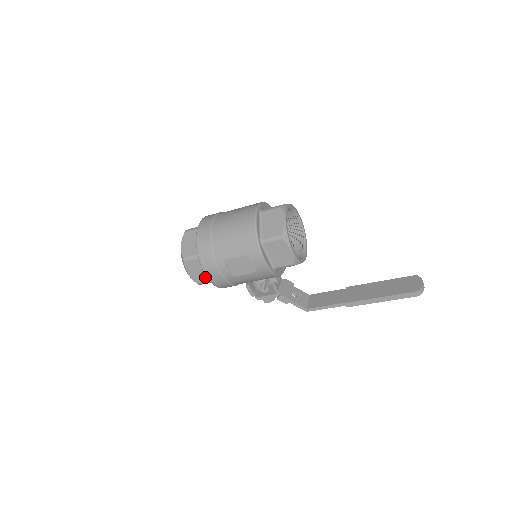
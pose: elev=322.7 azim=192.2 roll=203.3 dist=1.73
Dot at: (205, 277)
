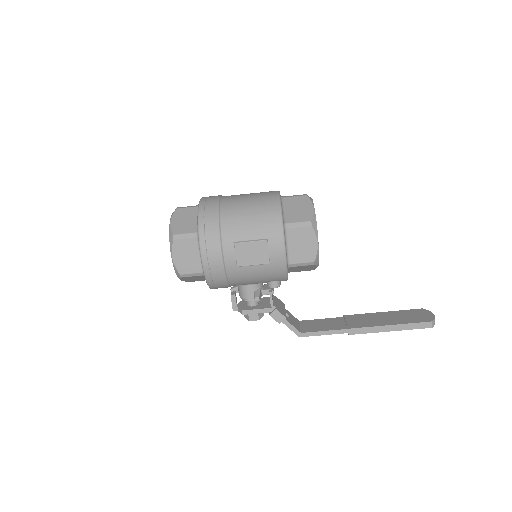
Dot at: (194, 266)
